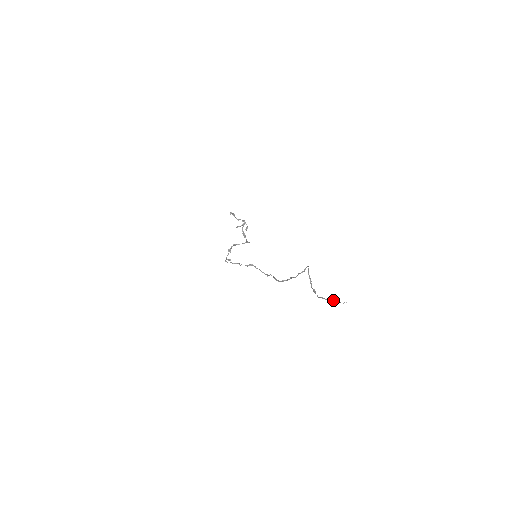
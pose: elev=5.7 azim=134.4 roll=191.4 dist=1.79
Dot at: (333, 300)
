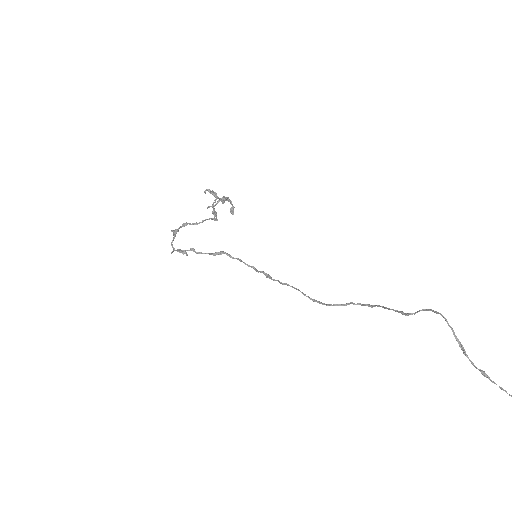
Dot at: out of frame
